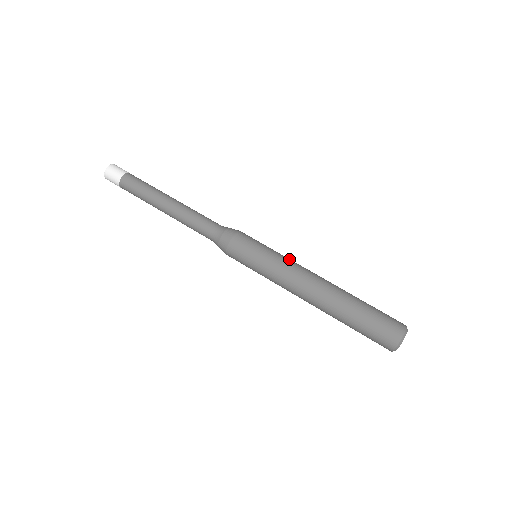
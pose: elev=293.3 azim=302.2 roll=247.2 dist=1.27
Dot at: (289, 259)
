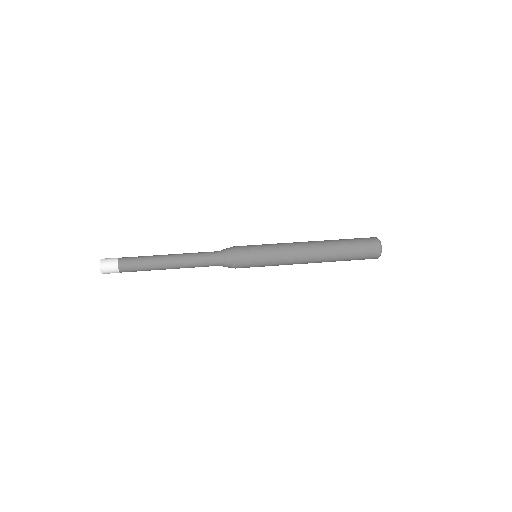
Dot at: occluded
